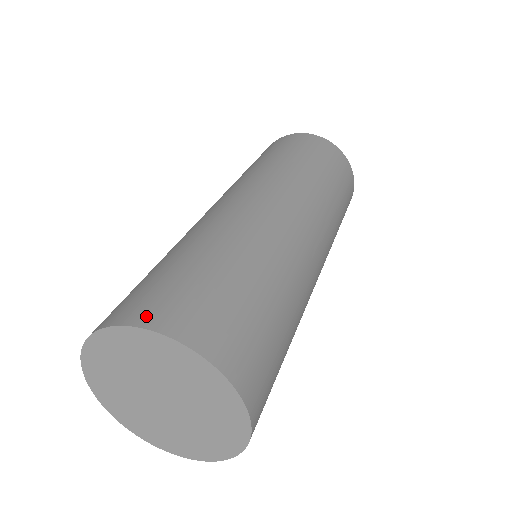
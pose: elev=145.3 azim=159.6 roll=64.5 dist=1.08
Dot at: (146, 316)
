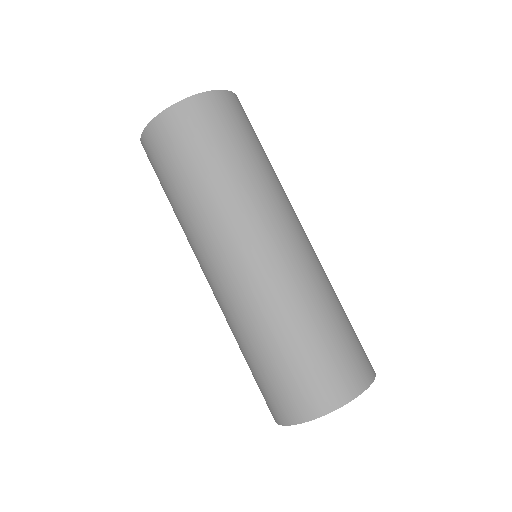
Dot at: (344, 394)
